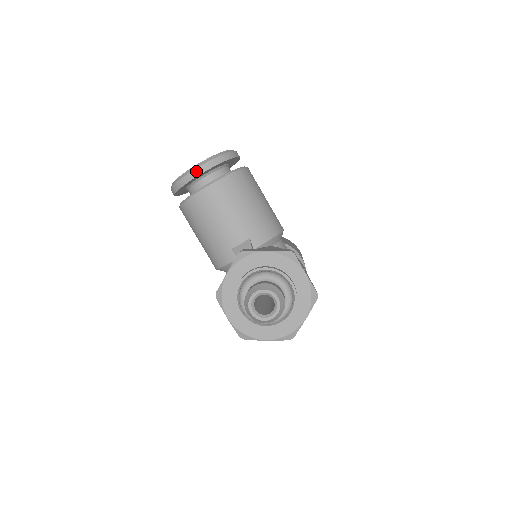
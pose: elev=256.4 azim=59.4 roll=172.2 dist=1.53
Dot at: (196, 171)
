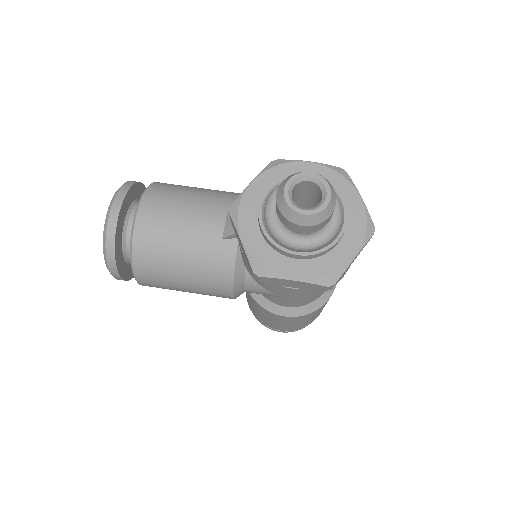
Dot at: (113, 212)
